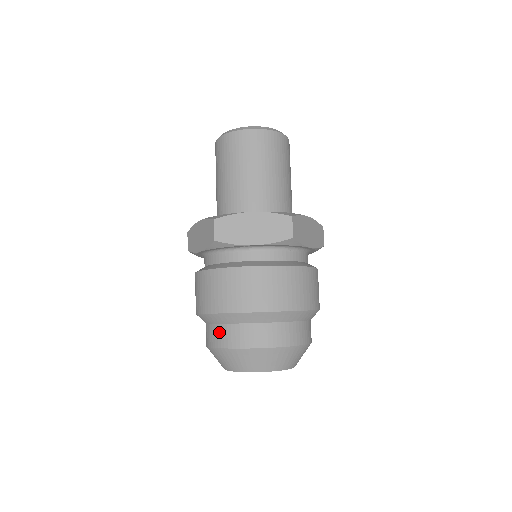
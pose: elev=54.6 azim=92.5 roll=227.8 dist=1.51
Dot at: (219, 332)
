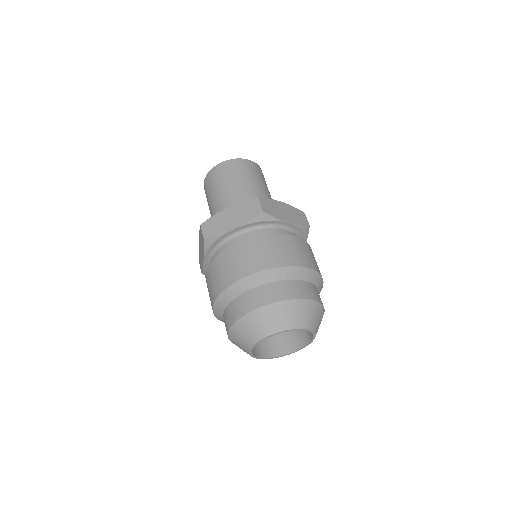
Dot at: (228, 313)
